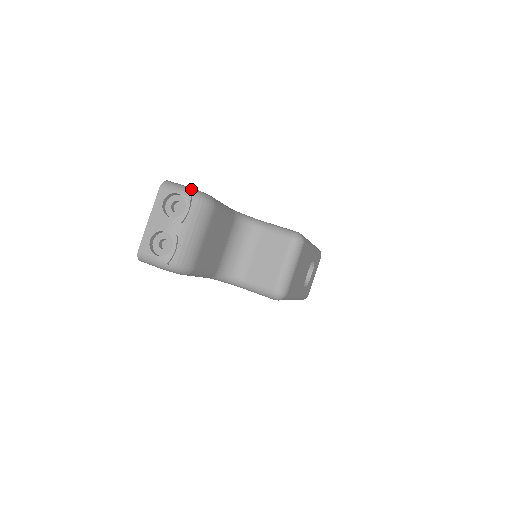
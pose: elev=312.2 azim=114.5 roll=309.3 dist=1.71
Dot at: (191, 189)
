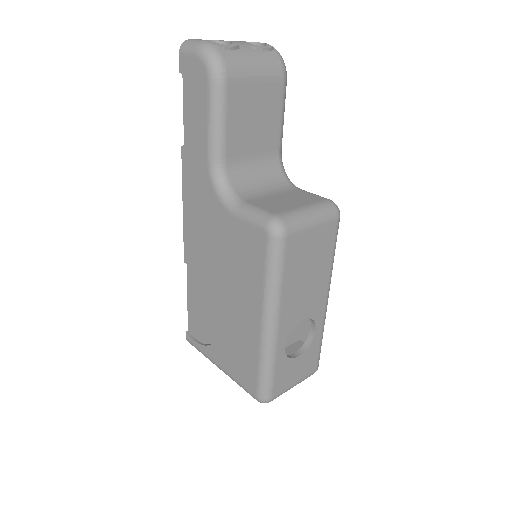
Dot at: occluded
